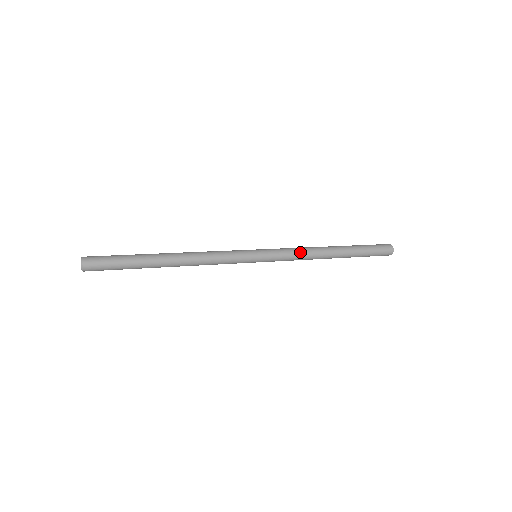
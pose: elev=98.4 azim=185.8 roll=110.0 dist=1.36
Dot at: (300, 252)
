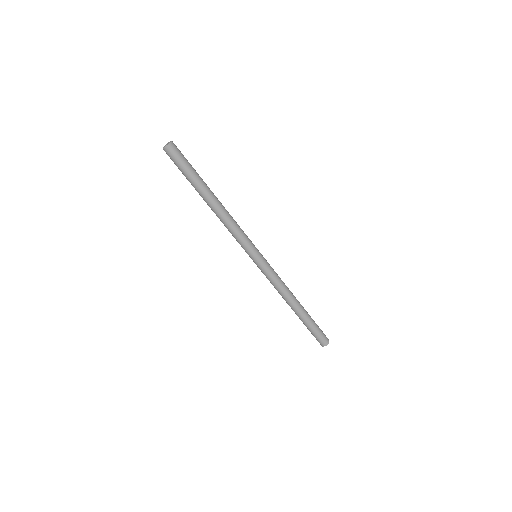
Dot at: (282, 281)
